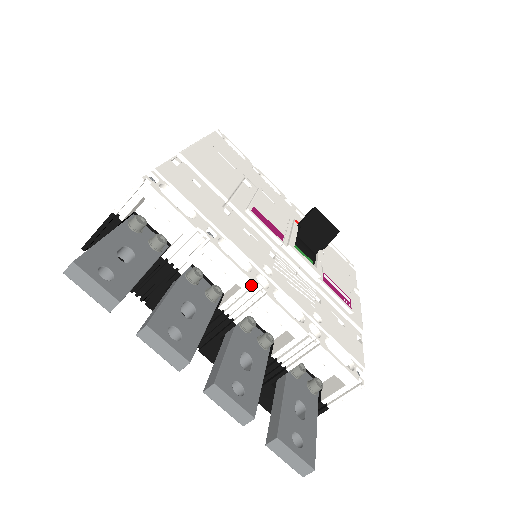
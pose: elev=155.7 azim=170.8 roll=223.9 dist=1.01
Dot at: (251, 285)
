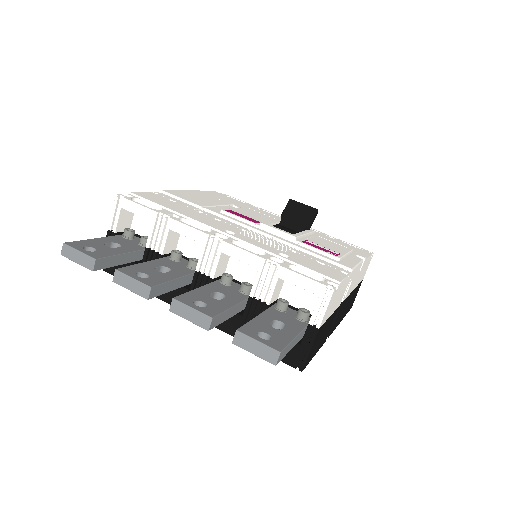
Dot at: (210, 240)
